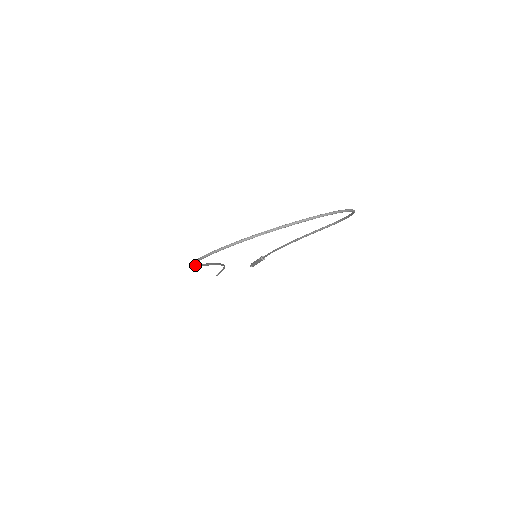
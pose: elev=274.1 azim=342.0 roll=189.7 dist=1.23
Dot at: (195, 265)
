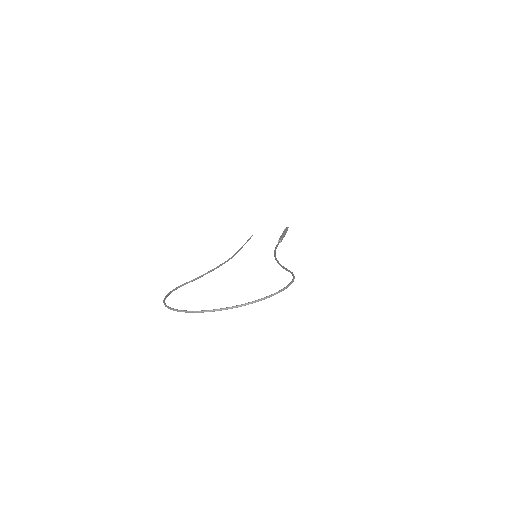
Dot at: occluded
